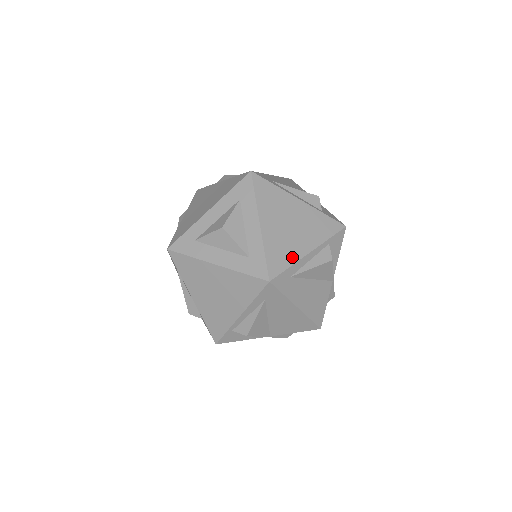
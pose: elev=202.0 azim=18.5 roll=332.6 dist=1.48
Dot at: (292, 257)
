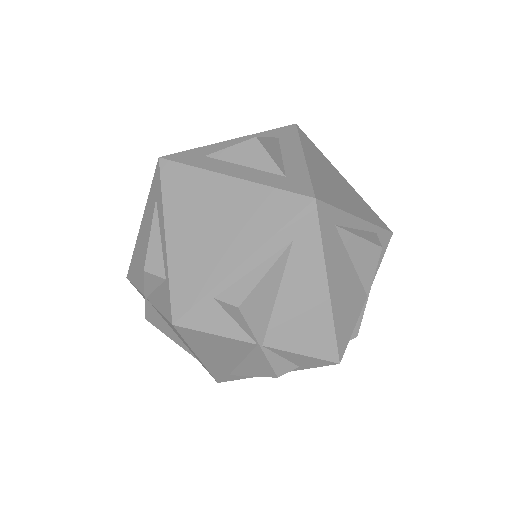
Dot at: (340, 204)
